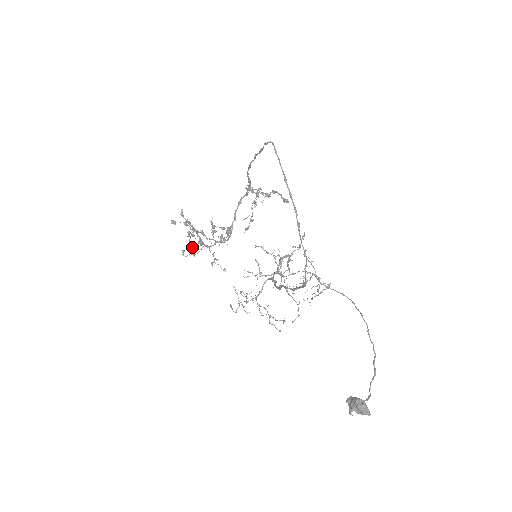
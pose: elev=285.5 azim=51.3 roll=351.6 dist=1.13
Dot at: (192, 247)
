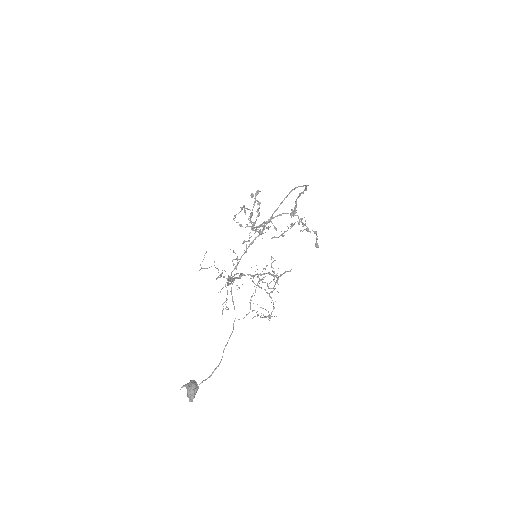
Dot at: occluded
